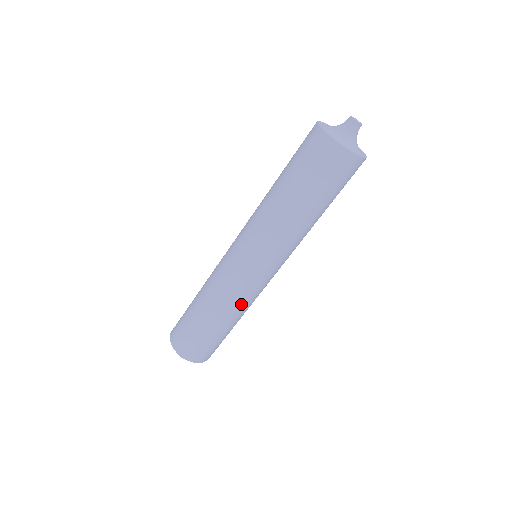
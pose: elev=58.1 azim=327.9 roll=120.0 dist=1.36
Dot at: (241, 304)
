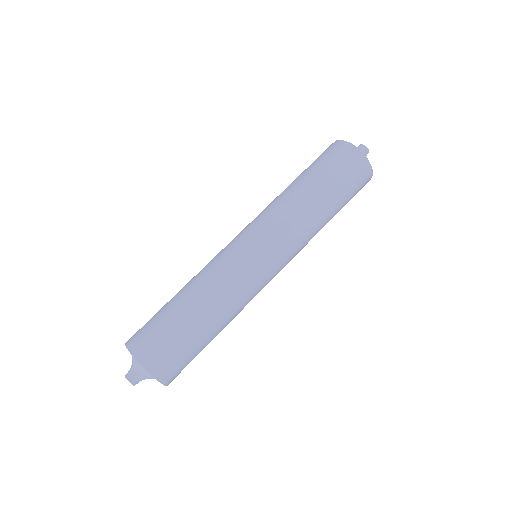
Dot at: (243, 306)
